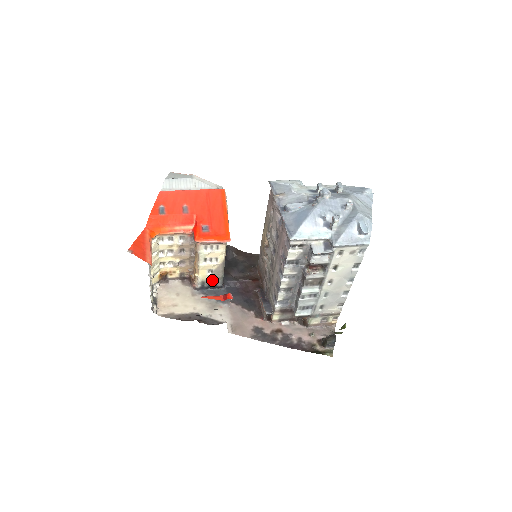
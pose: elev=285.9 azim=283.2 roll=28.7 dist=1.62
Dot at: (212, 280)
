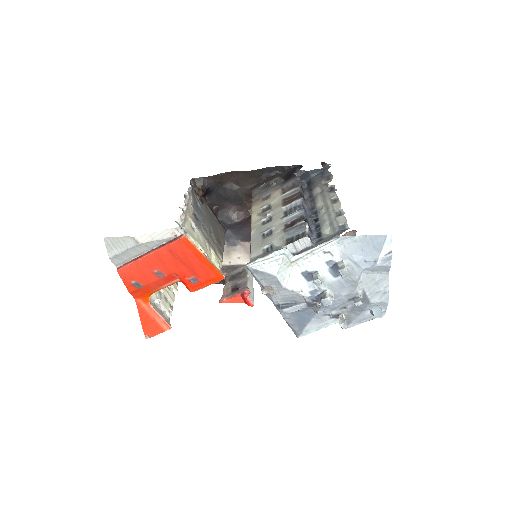
Dot at: occluded
